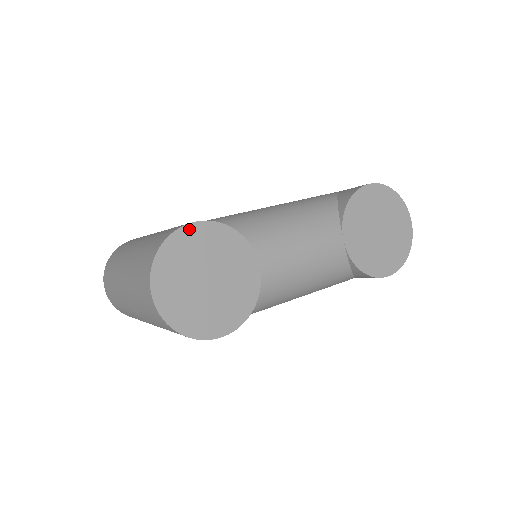
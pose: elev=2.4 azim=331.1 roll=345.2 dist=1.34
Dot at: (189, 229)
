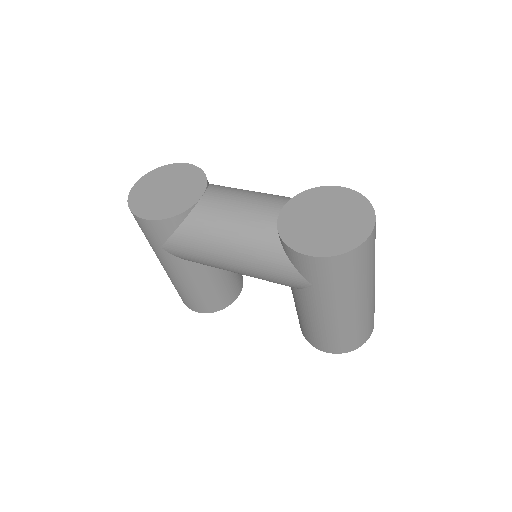
Dot at: (181, 165)
